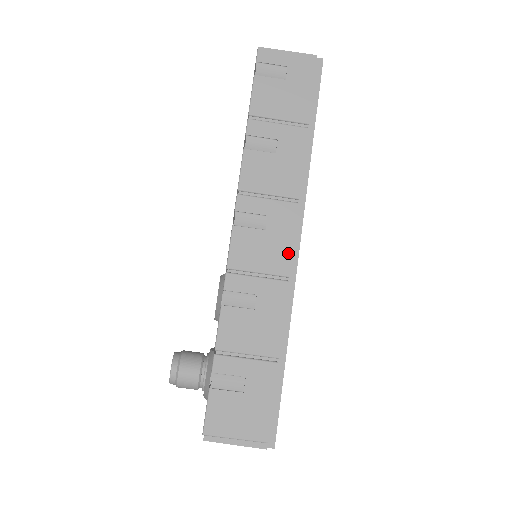
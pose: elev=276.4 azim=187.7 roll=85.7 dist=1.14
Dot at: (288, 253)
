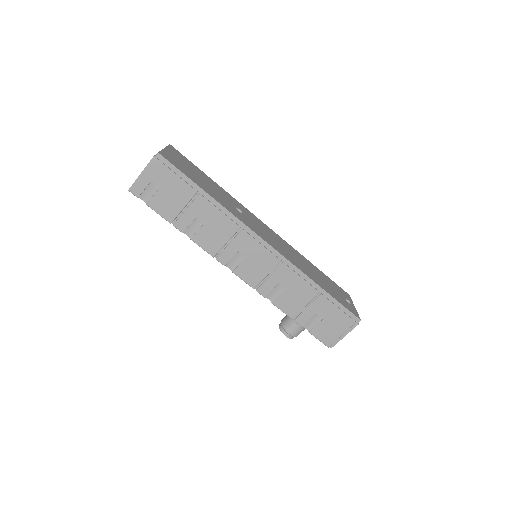
Dot at: (268, 253)
